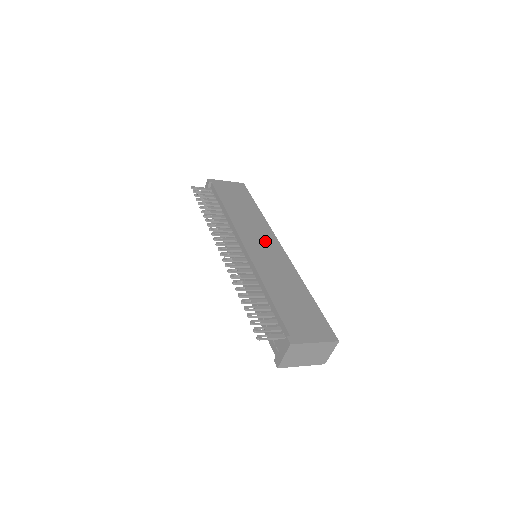
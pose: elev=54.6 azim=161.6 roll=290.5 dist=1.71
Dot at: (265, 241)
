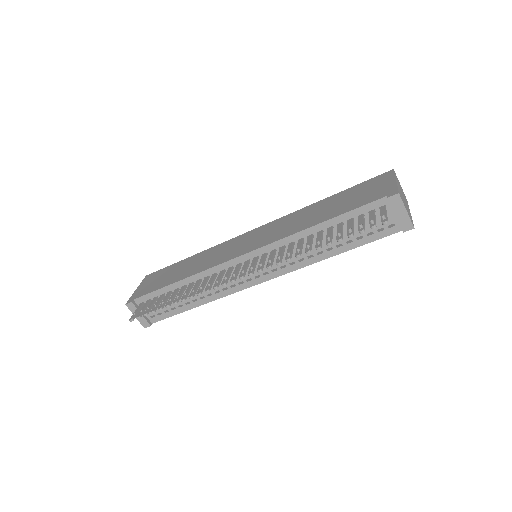
Dot at: (242, 242)
